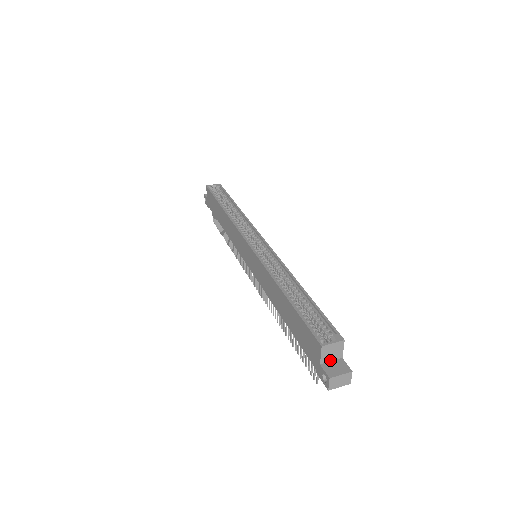
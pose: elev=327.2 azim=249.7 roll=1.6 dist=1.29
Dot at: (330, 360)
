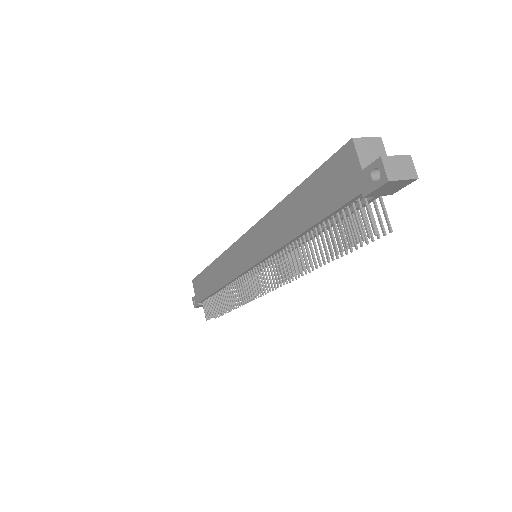
Dot at: occluded
